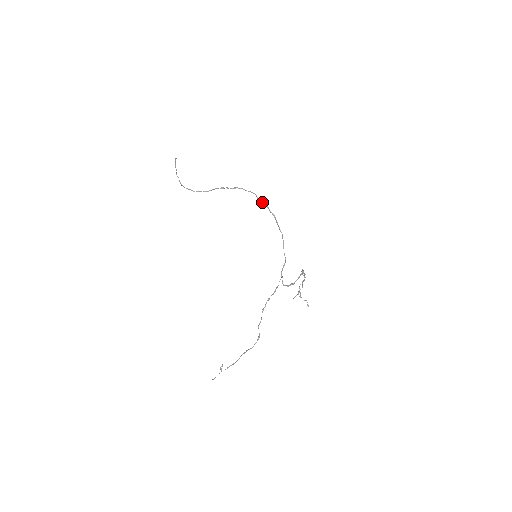
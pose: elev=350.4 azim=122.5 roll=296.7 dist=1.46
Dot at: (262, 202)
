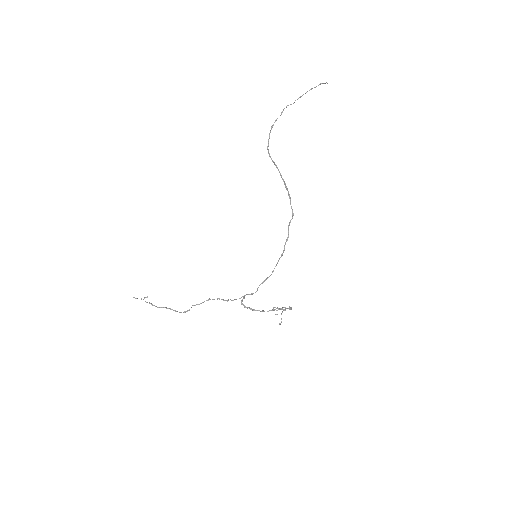
Dot at: (288, 229)
